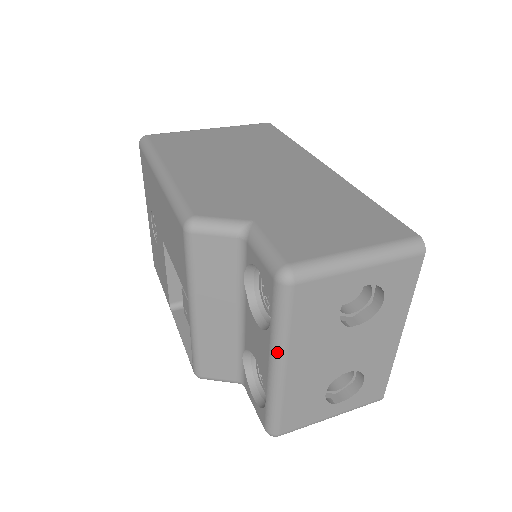
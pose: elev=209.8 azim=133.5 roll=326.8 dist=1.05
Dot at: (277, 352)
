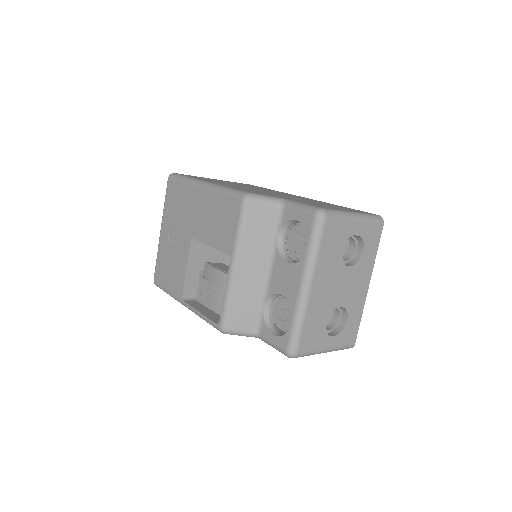
Dot at: (308, 272)
